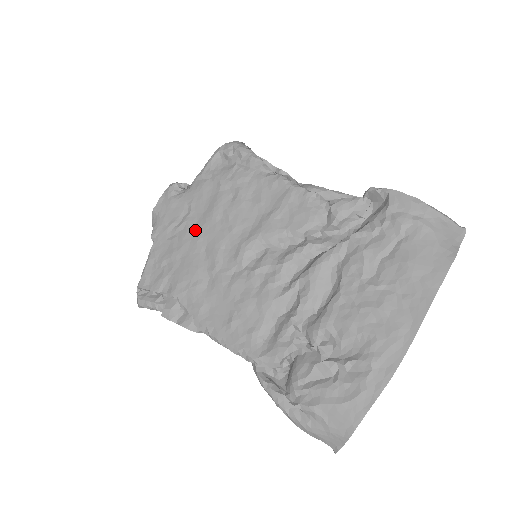
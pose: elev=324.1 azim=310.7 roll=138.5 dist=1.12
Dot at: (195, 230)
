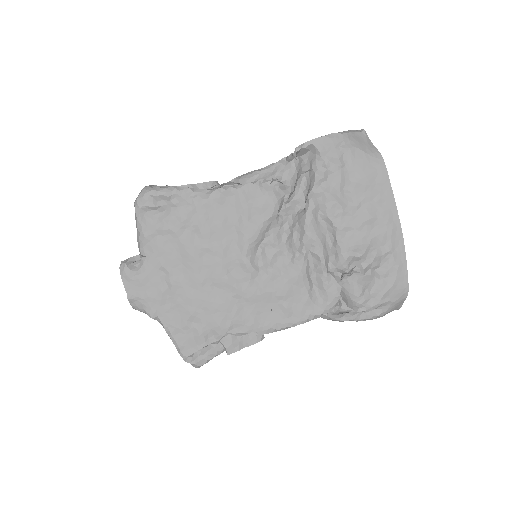
Dot at: (190, 281)
